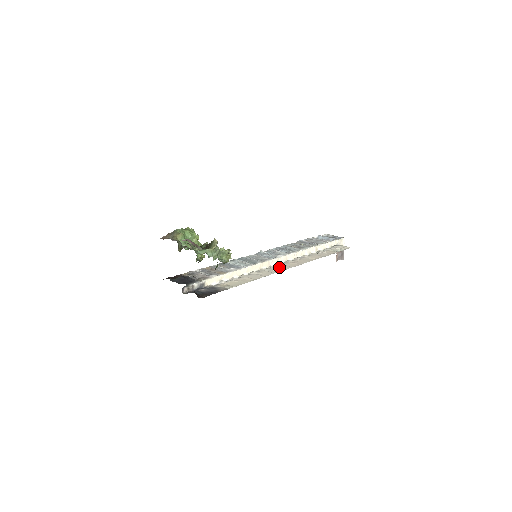
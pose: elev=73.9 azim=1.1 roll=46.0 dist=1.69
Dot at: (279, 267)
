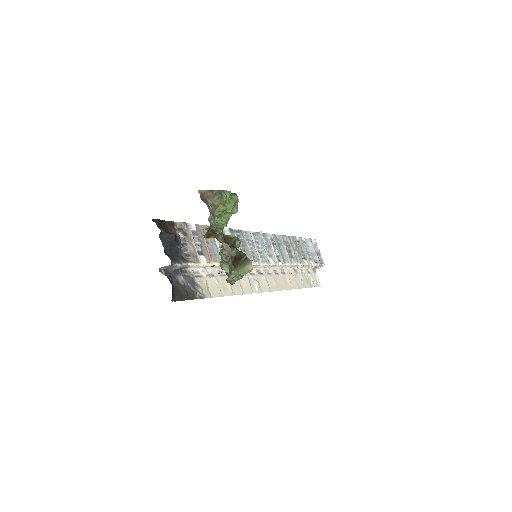
Dot at: (261, 280)
